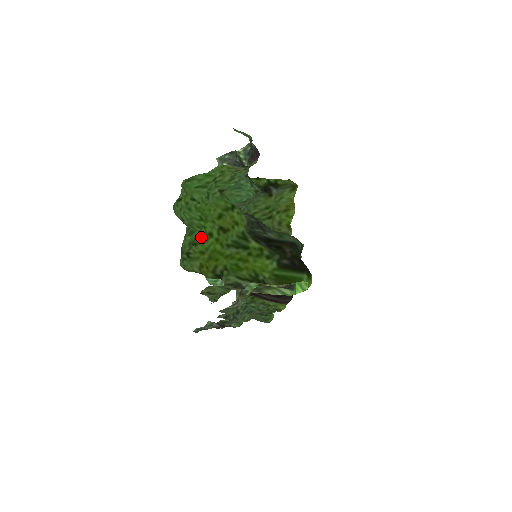
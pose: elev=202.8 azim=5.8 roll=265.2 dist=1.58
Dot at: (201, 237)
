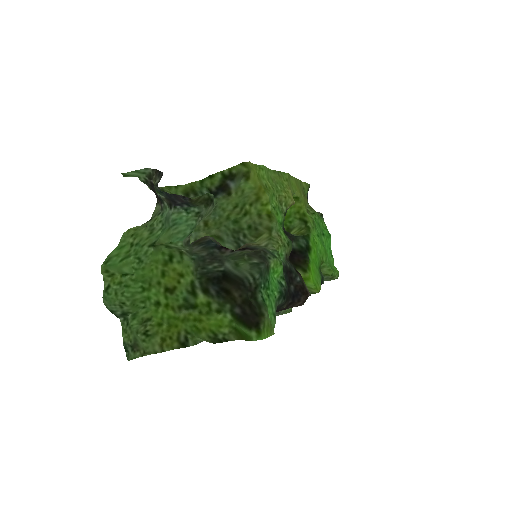
Dot at: (149, 311)
